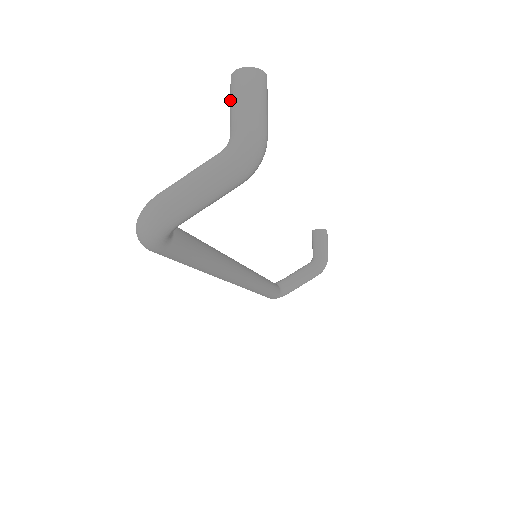
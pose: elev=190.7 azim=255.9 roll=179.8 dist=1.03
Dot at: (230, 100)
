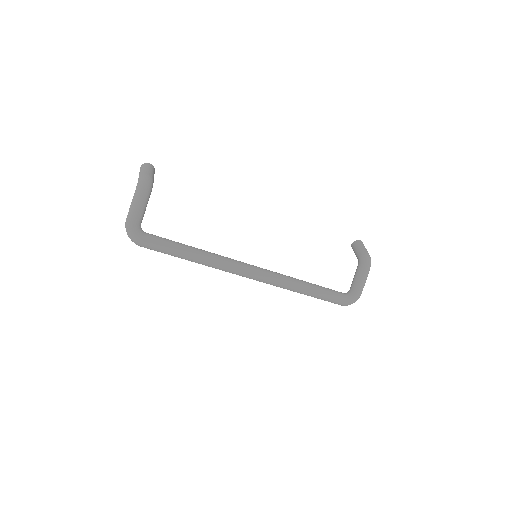
Dot at: occluded
